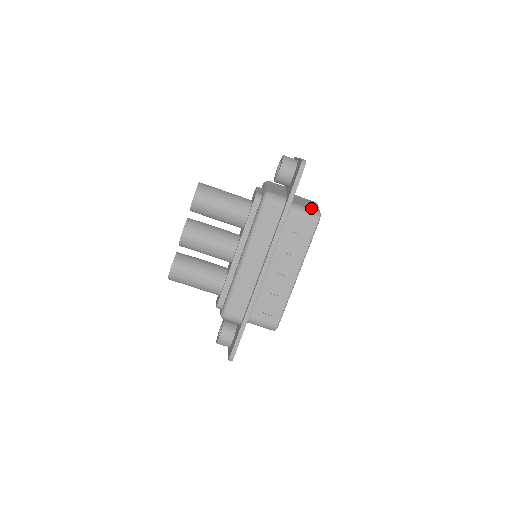
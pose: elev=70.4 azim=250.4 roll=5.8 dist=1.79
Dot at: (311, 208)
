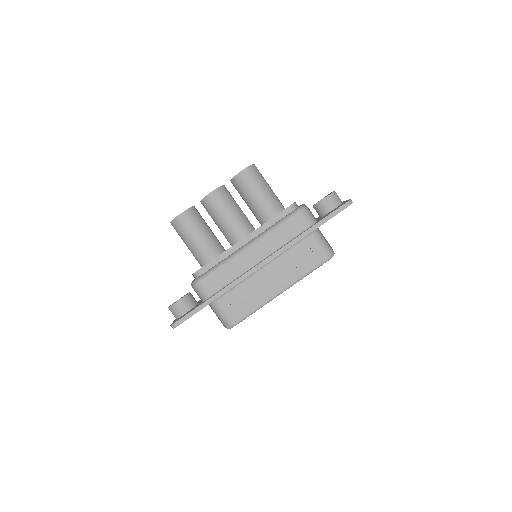
Dot at: occluded
